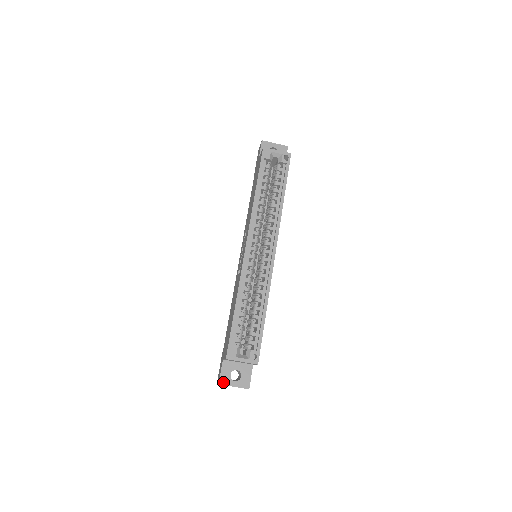
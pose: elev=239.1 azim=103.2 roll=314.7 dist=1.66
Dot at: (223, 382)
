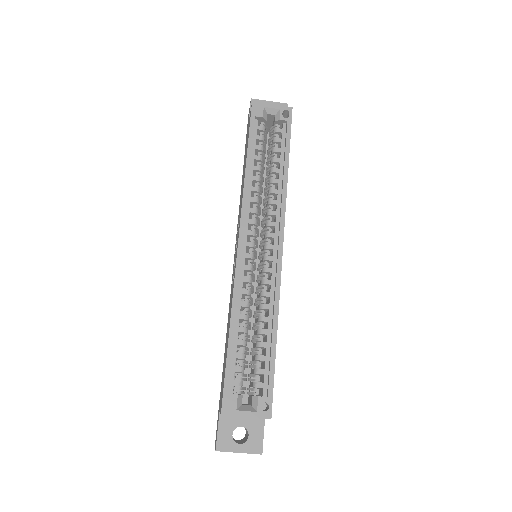
Dot at: (222, 447)
